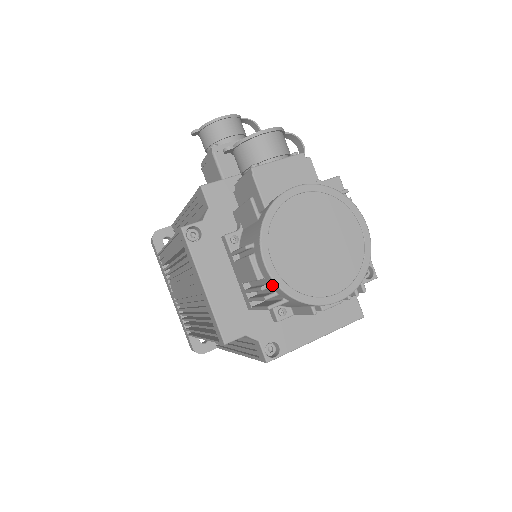
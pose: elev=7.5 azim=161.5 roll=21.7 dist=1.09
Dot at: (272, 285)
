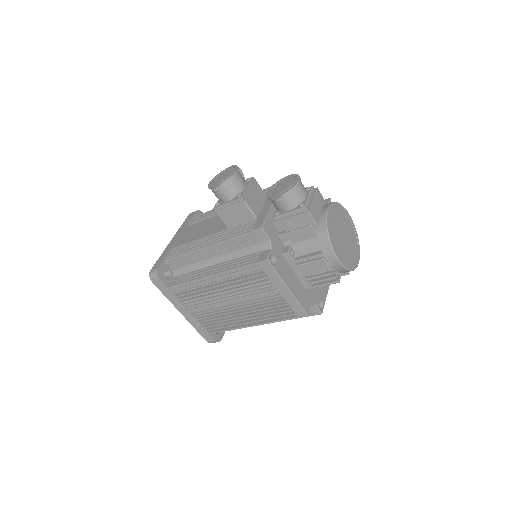
Dot at: (339, 269)
